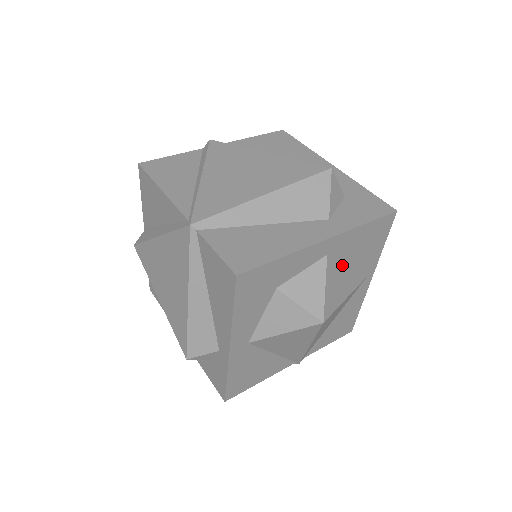
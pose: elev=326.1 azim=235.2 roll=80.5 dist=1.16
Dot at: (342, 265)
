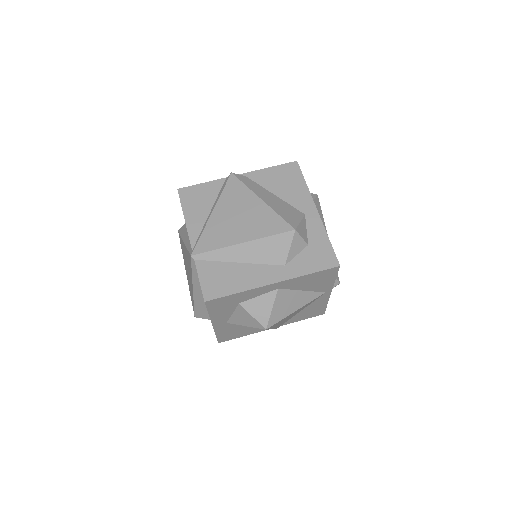
Dot at: (295, 291)
